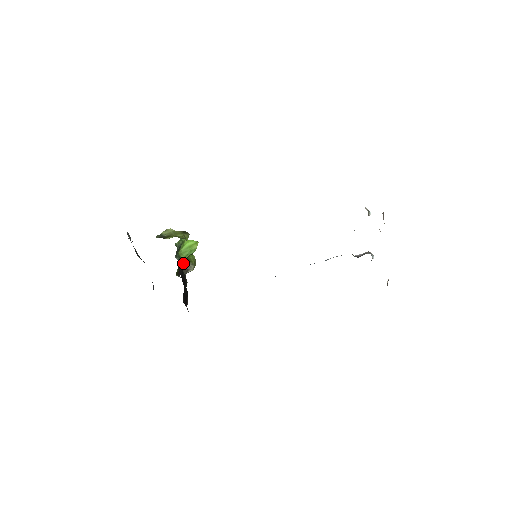
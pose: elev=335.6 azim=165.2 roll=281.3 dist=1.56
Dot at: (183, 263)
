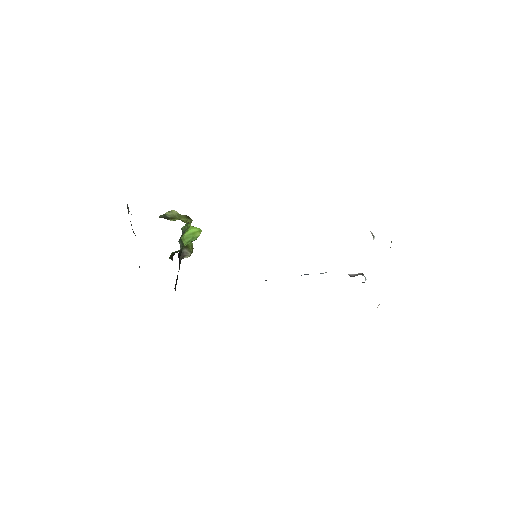
Dot at: occluded
